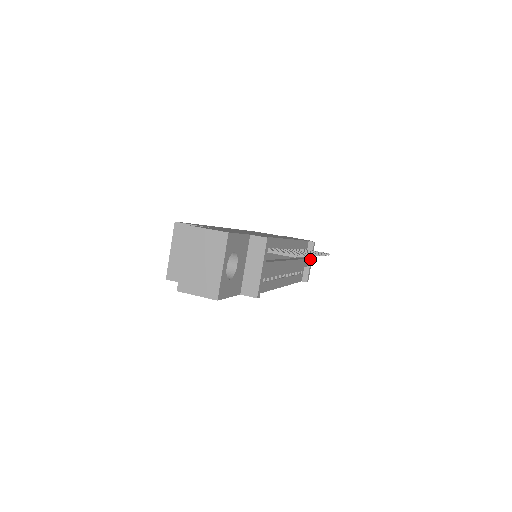
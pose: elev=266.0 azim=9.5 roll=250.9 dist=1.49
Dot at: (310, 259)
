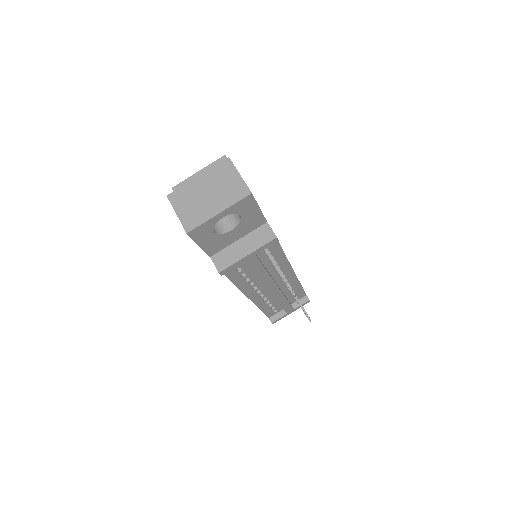
Dot at: (293, 309)
